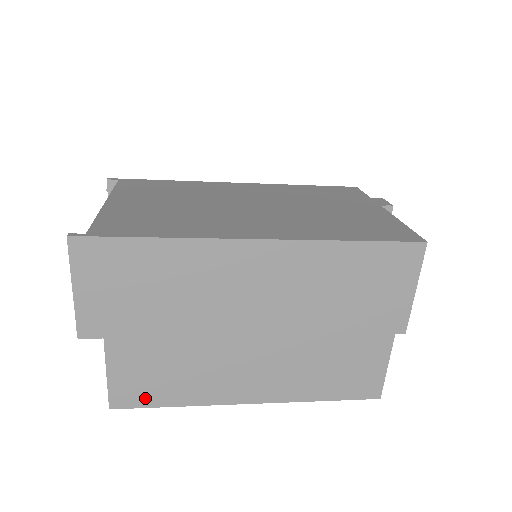
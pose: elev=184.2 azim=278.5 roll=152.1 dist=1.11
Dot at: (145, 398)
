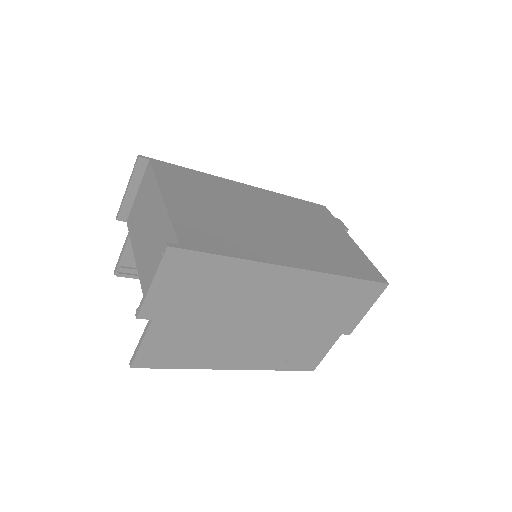
Dot at: (161, 362)
